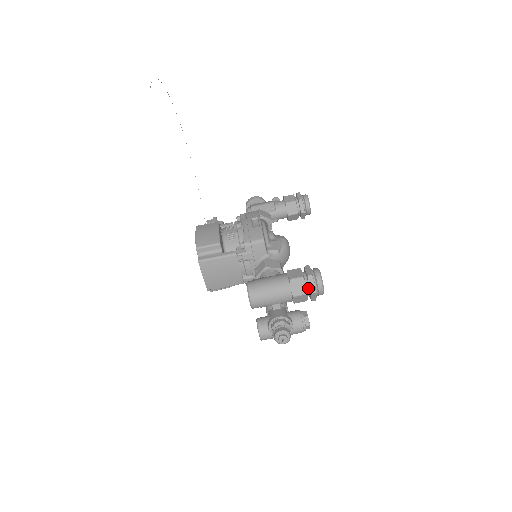
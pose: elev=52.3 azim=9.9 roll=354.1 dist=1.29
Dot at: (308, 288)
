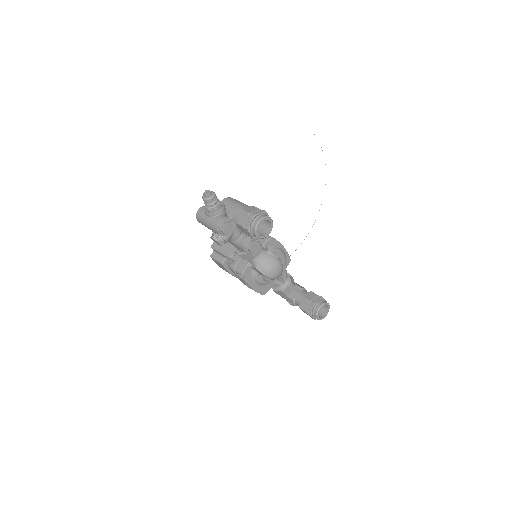
Dot at: occluded
